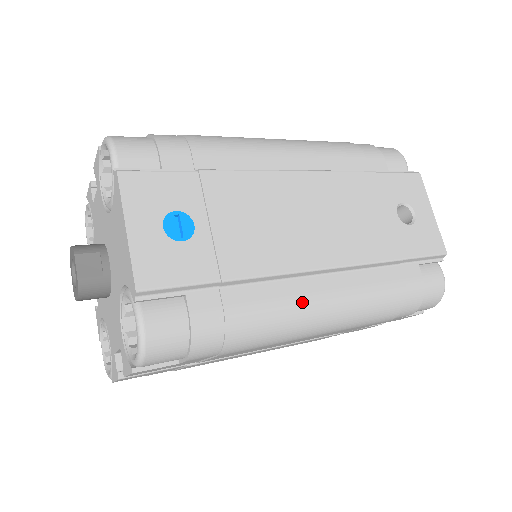
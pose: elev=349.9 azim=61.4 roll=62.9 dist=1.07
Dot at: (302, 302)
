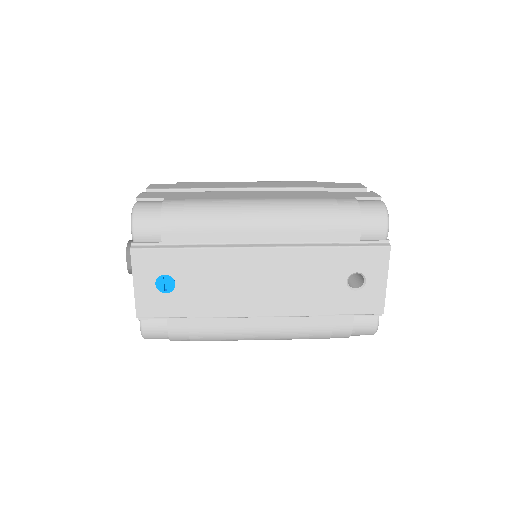
Dot at: (243, 331)
